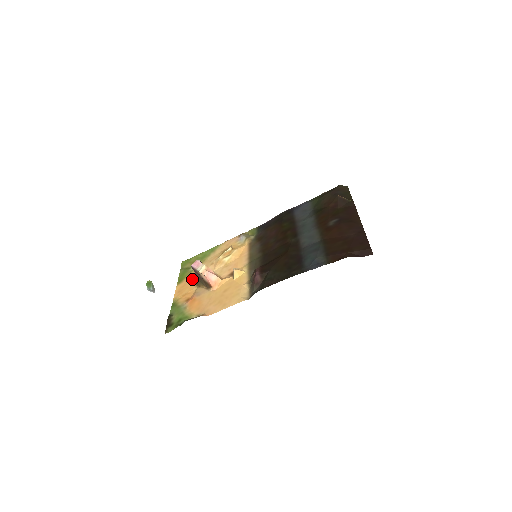
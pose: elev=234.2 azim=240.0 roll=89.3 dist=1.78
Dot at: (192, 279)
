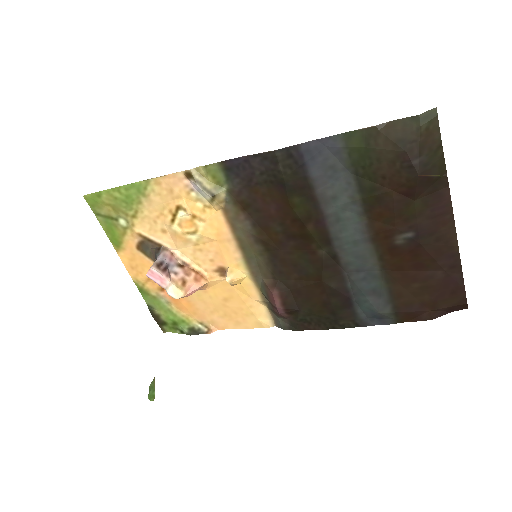
Dot at: (141, 251)
